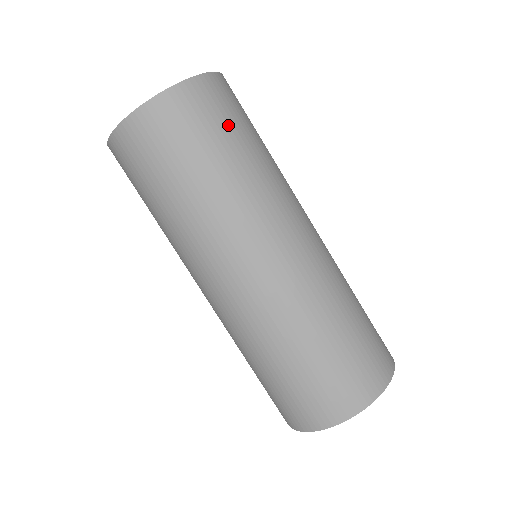
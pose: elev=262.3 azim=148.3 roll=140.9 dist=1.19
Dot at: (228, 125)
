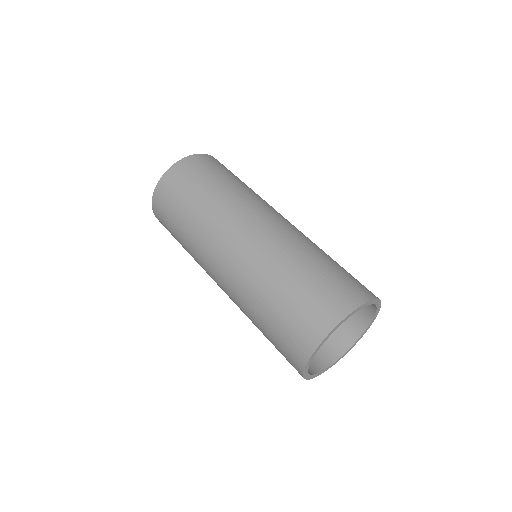
Dot at: (215, 171)
